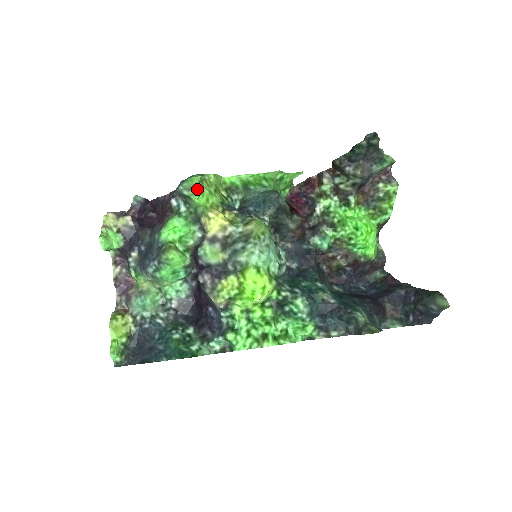
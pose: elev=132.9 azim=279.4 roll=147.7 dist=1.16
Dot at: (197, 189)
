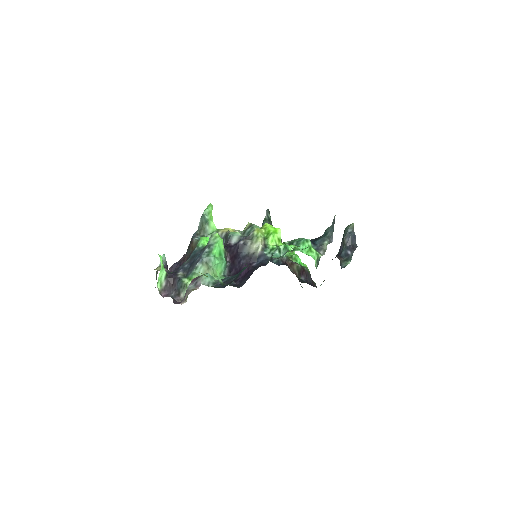
Dot at: occluded
